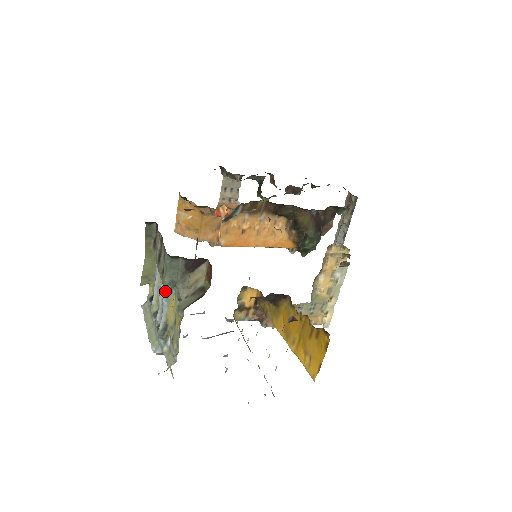
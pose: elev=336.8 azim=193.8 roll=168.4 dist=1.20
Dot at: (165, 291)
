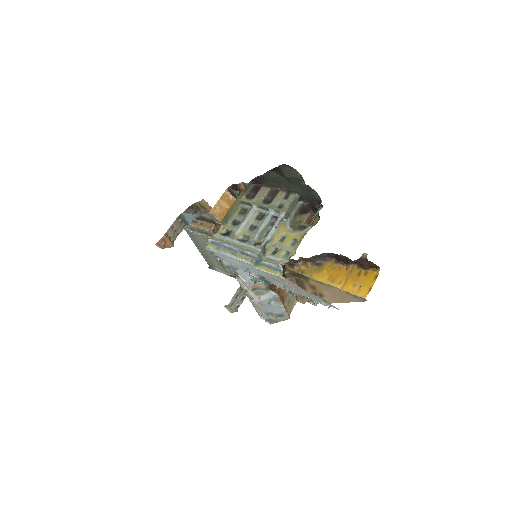
Dot at: (281, 218)
